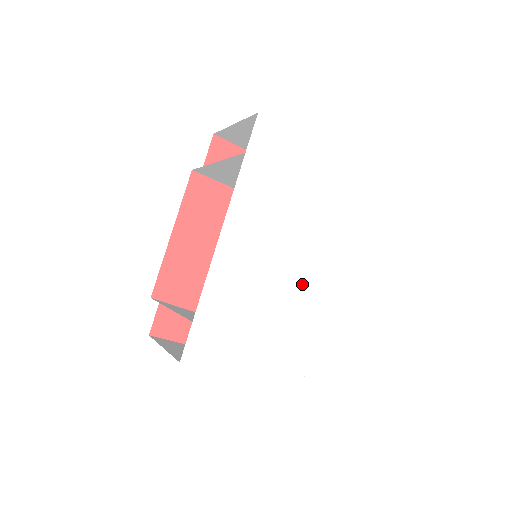
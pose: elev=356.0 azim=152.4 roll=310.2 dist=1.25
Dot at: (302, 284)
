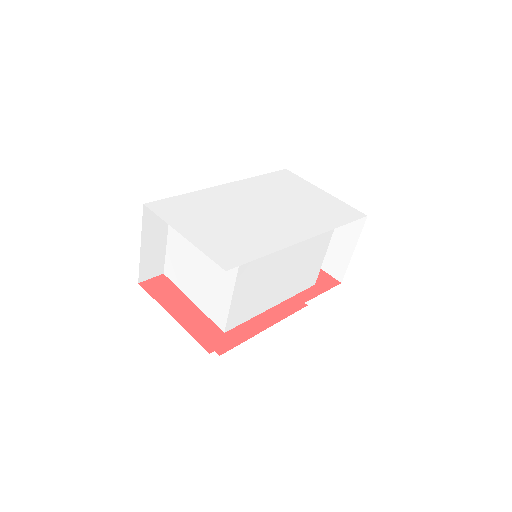
Dot at: (273, 226)
